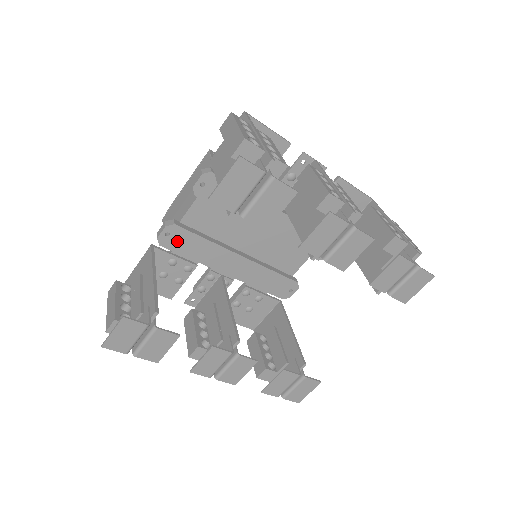
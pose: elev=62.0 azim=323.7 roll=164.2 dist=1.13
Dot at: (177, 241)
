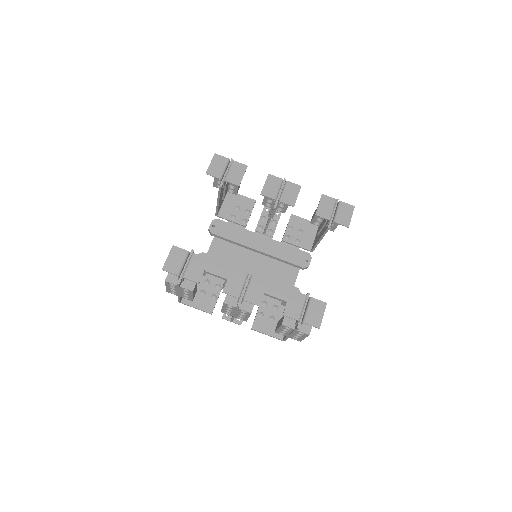
Dot at: occluded
